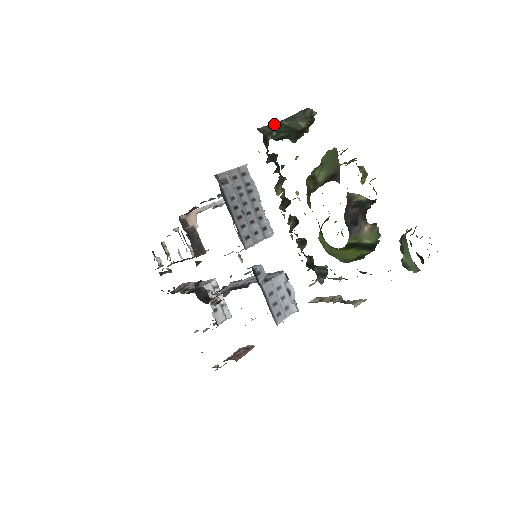
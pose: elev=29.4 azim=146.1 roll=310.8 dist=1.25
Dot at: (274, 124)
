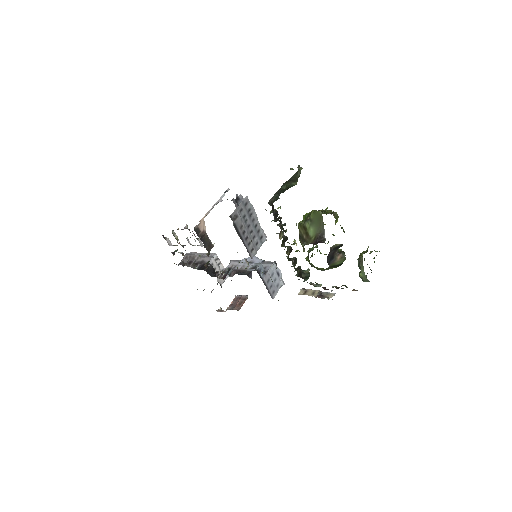
Dot at: (277, 193)
